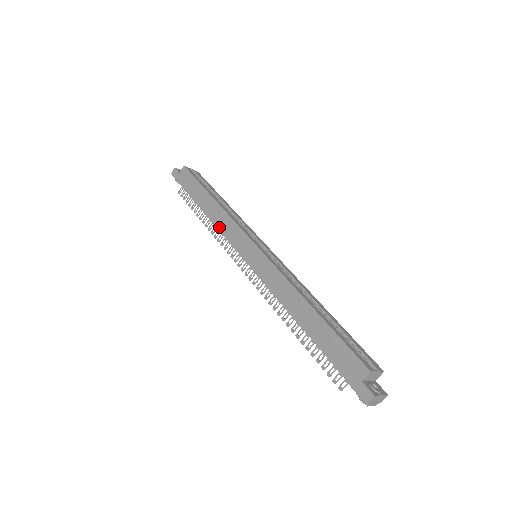
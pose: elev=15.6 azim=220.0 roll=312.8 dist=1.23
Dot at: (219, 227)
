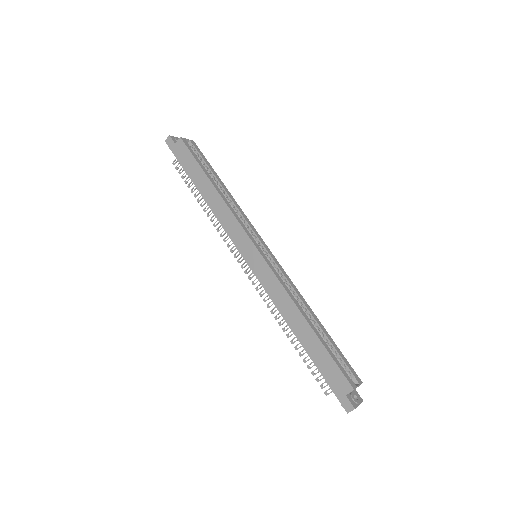
Dot at: (220, 220)
